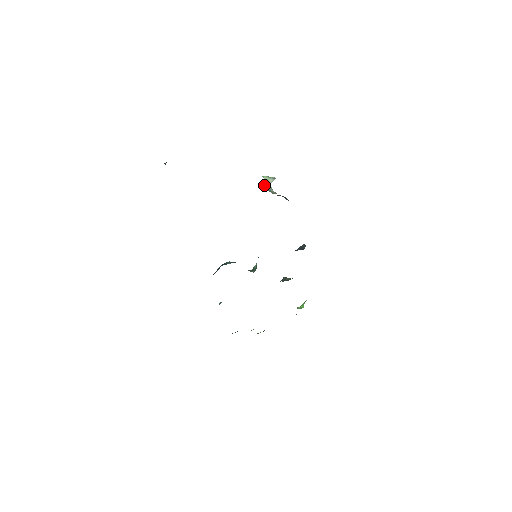
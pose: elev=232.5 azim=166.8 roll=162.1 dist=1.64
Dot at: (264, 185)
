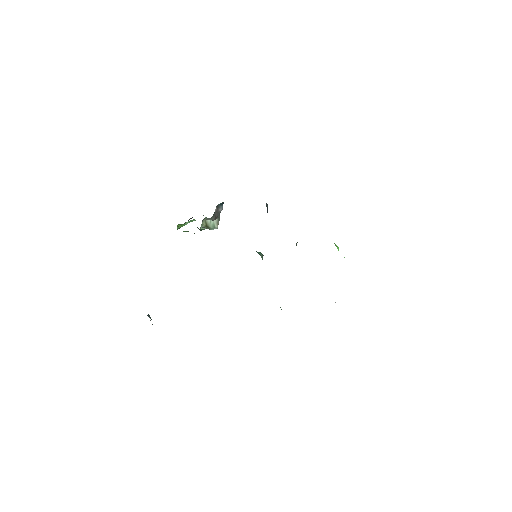
Dot at: occluded
